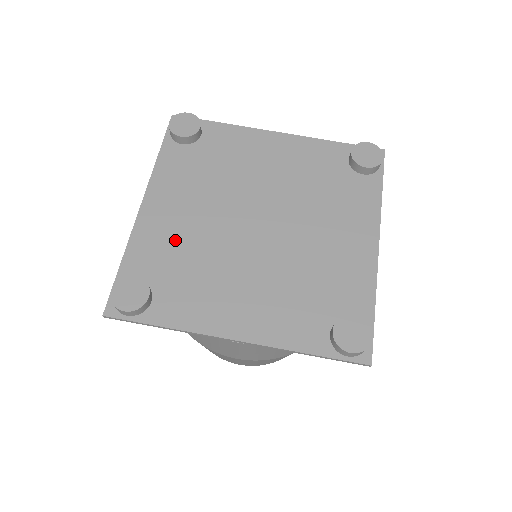
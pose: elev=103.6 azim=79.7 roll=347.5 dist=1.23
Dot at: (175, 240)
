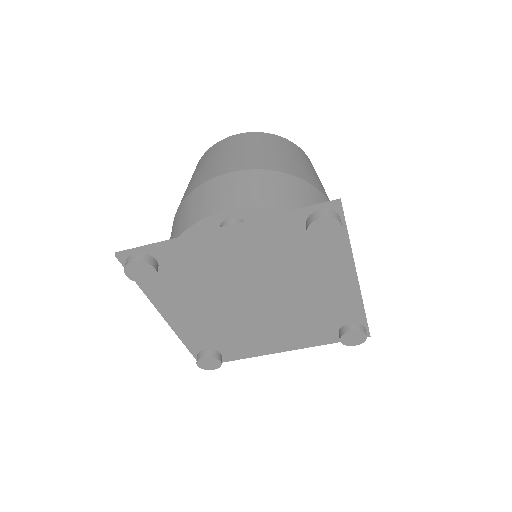
Dot at: (207, 328)
